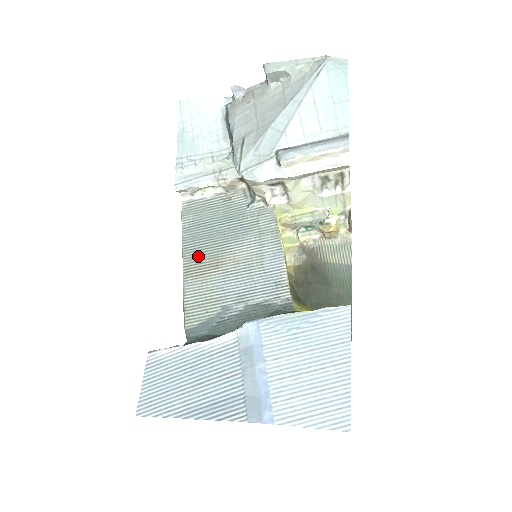
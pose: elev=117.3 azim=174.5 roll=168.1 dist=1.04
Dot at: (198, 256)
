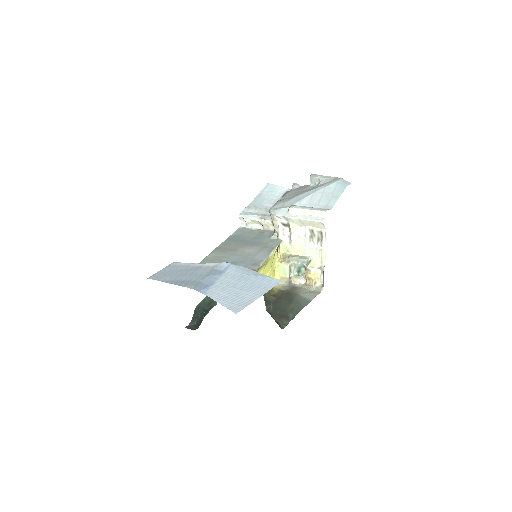
Dot at: (228, 245)
